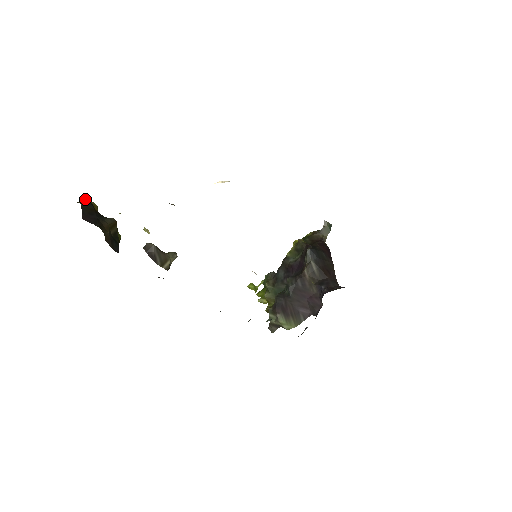
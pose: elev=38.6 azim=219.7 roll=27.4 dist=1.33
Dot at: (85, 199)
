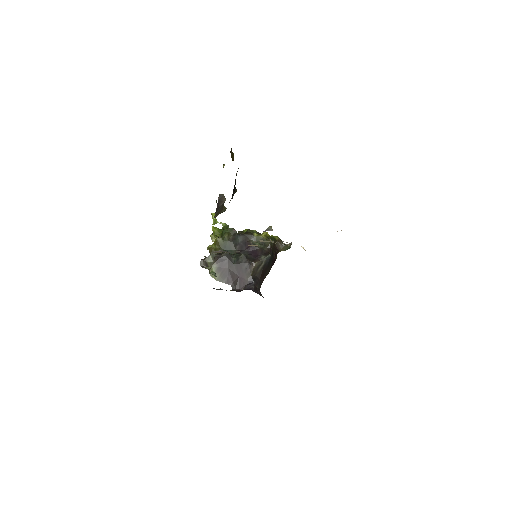
Dot at: occluded
